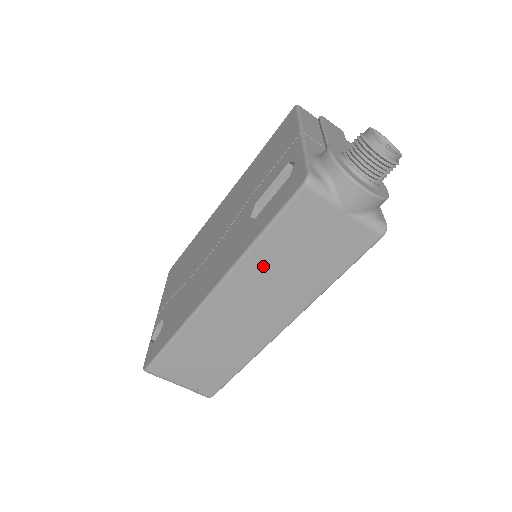
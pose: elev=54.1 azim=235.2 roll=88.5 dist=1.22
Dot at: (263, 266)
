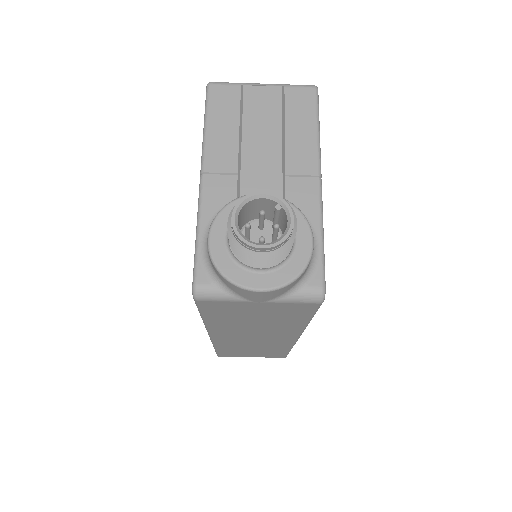
Dot at: (229, 326)
